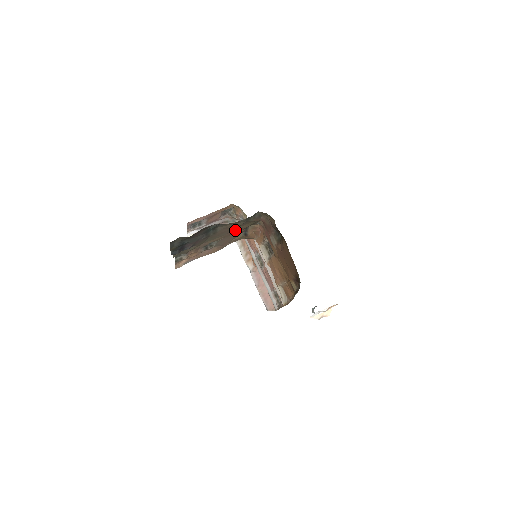
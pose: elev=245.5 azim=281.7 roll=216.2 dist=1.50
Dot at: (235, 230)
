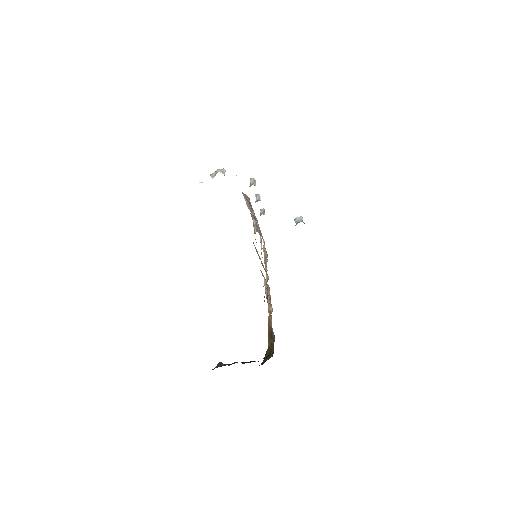
Dot at: occluded
